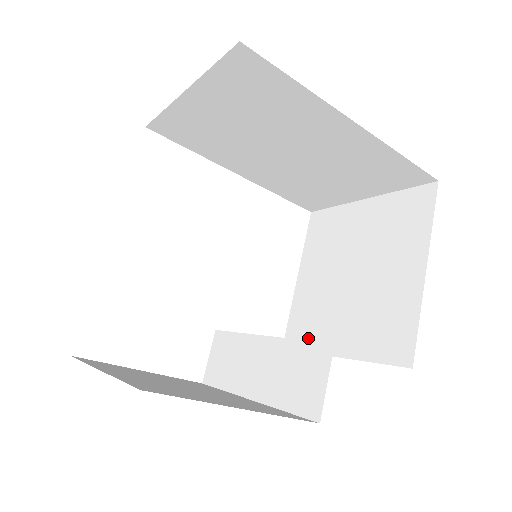
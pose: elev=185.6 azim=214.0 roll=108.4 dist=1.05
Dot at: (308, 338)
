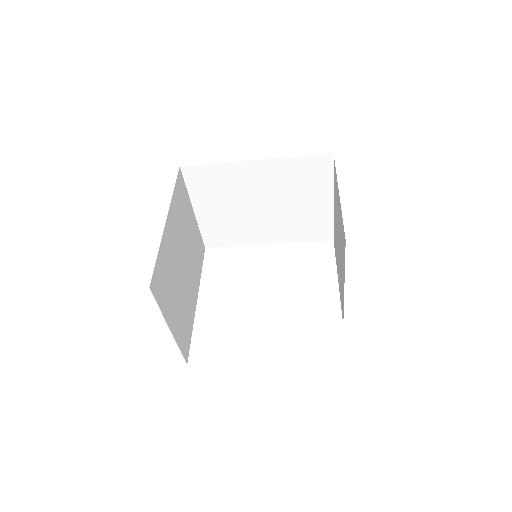
Dot at: (342, 300)
